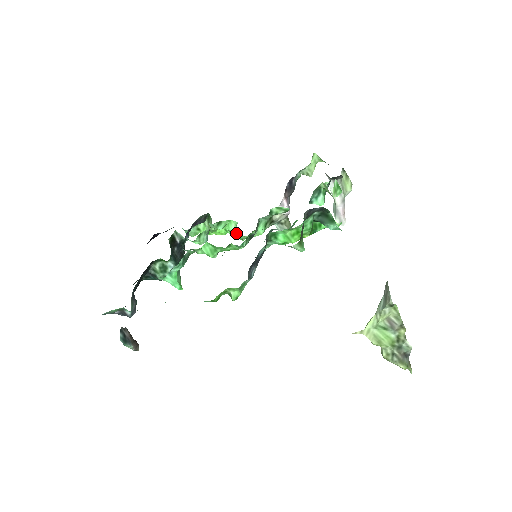
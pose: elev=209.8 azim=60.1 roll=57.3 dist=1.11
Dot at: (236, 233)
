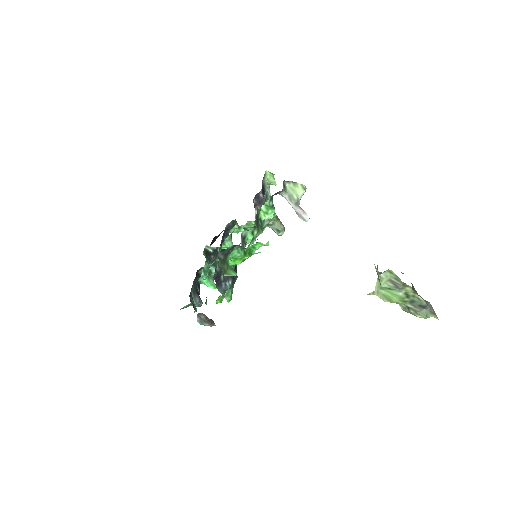
Dot at: occluded
